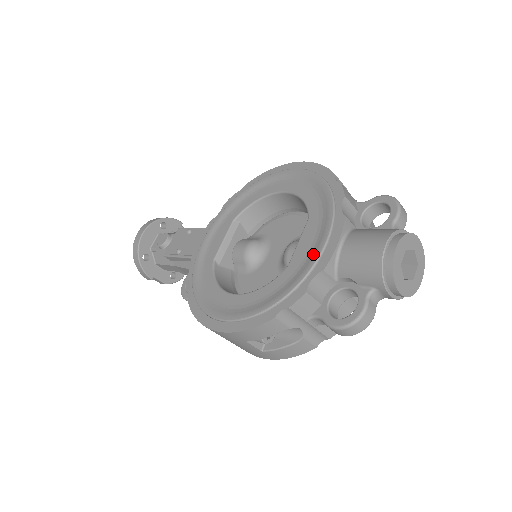
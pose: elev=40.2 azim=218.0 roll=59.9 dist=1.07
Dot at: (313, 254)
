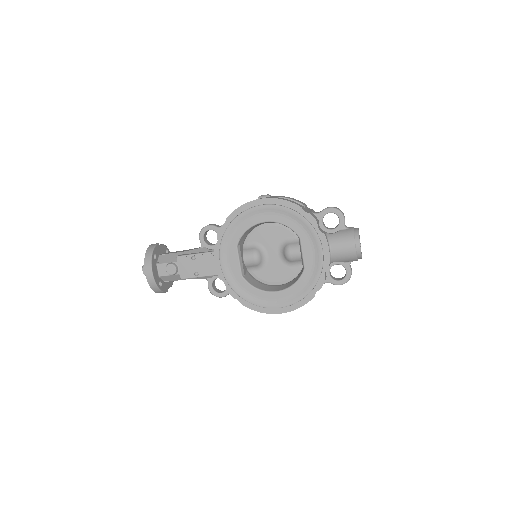
Dot at: (318, 260)
